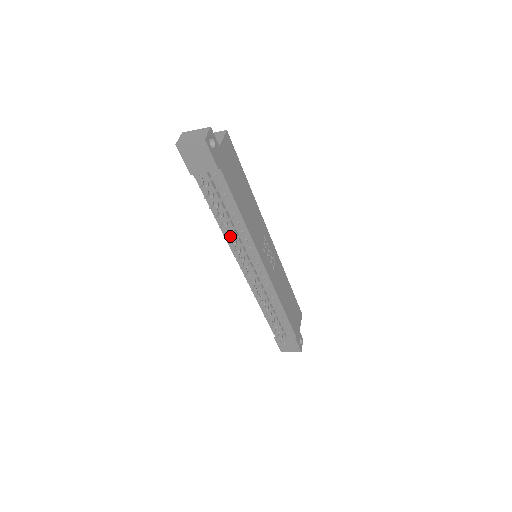
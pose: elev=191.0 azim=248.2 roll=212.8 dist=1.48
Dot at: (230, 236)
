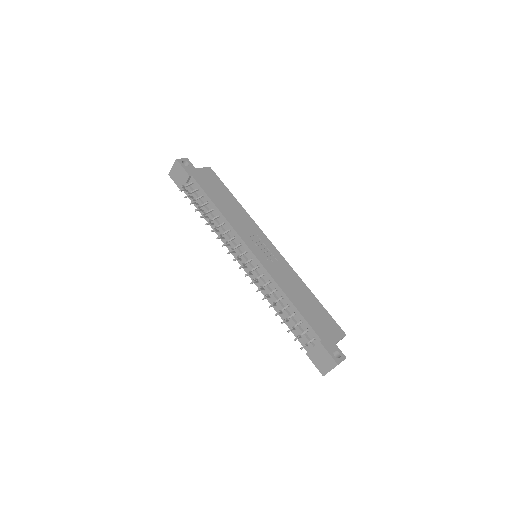
Dot at: (216, 229)
